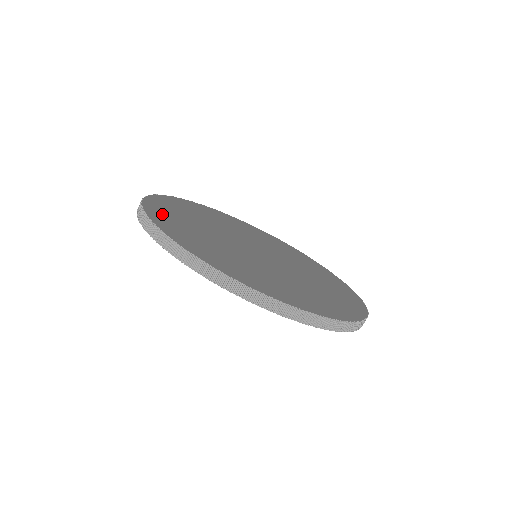
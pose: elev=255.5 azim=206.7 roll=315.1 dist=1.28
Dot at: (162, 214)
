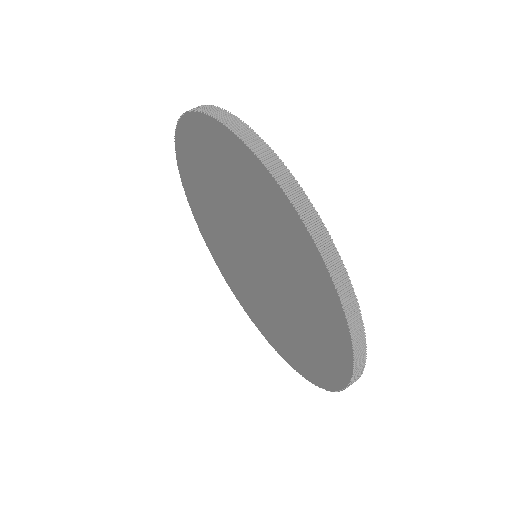
Dot at: occluded
